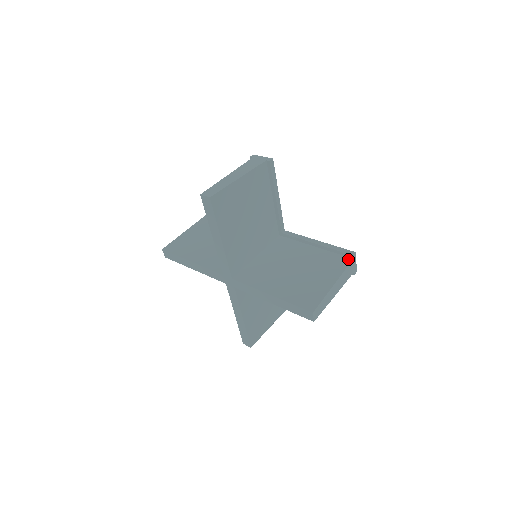
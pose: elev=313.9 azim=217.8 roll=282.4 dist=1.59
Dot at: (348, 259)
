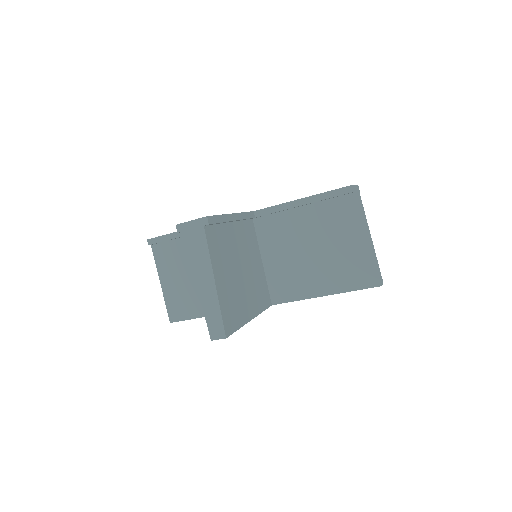
Dot at: (352, 197)
